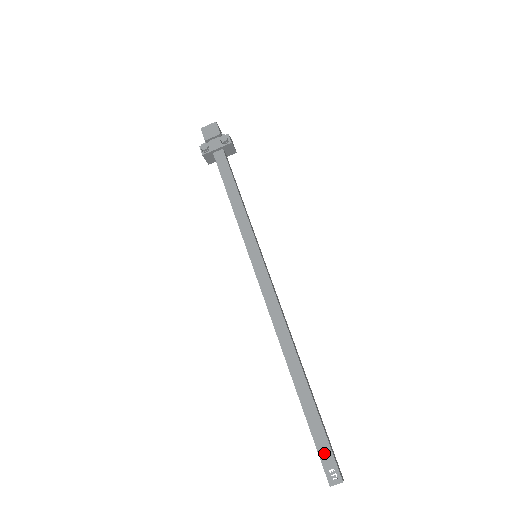
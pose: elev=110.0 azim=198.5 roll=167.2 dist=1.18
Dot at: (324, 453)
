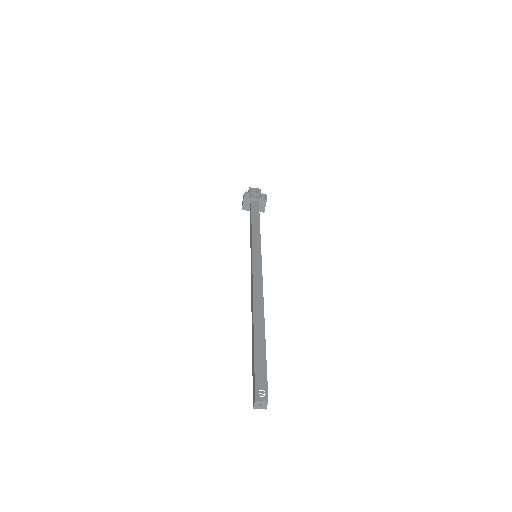
Dot at: (260, 377)
